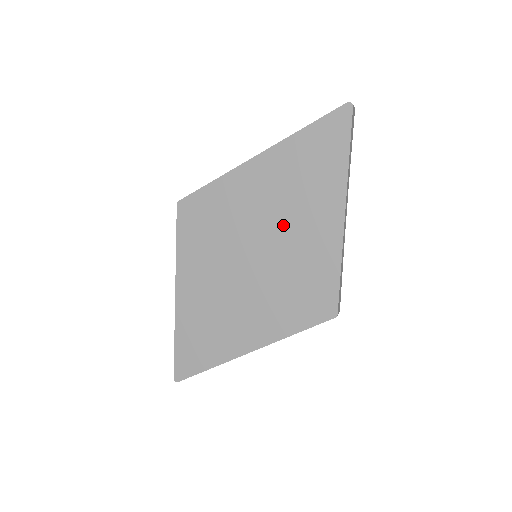
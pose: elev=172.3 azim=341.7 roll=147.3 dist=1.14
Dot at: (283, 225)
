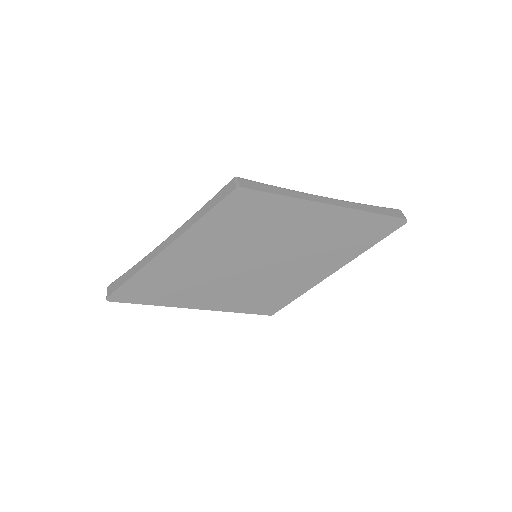
Dot at: (297, 255)
